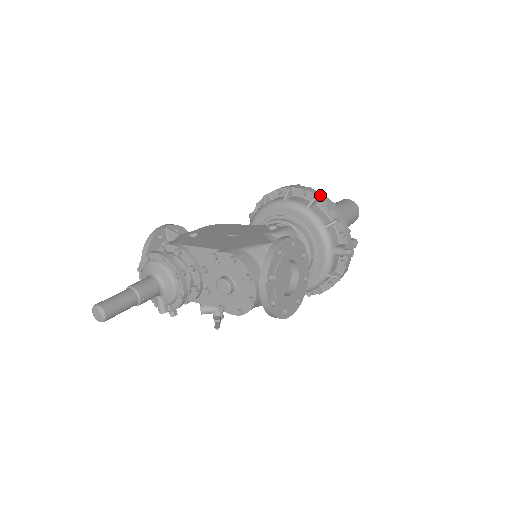
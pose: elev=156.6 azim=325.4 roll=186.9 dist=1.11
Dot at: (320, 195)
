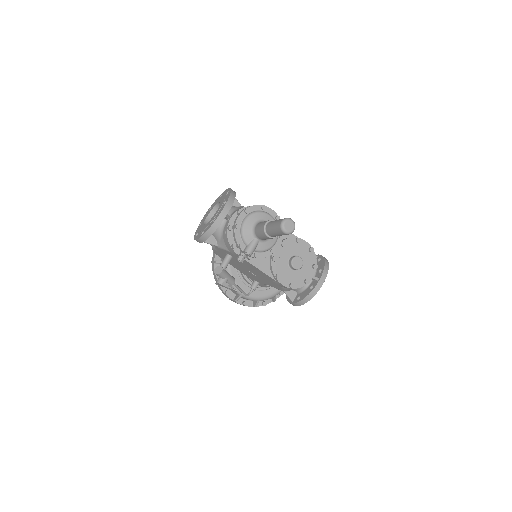
Dot at: occluded
